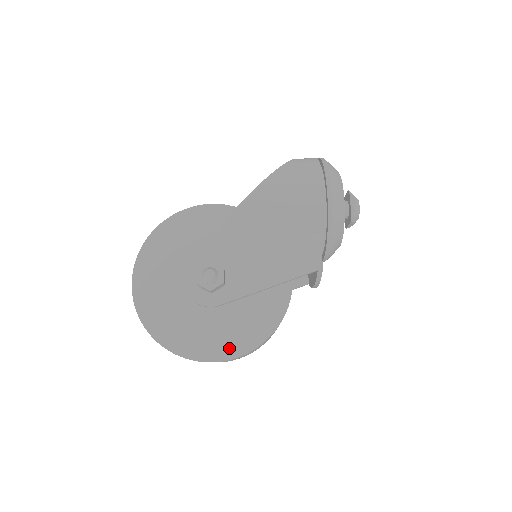
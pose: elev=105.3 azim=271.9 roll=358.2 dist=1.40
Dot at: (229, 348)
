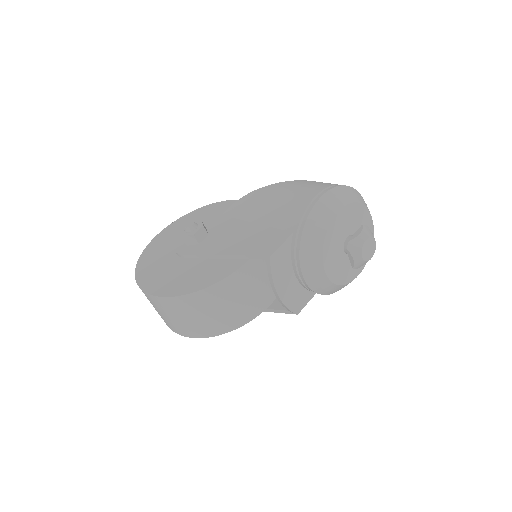
Dot at: (163, 288)
